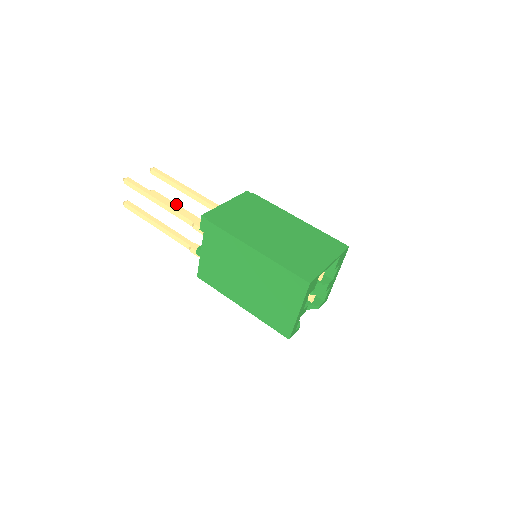
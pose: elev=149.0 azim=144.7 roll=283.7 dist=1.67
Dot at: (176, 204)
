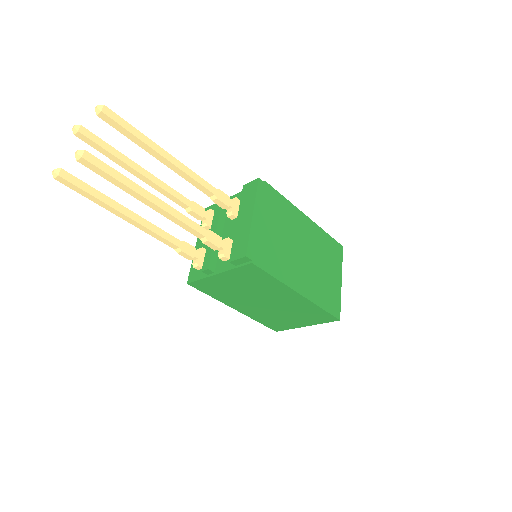
Dot at: (128, 158)
